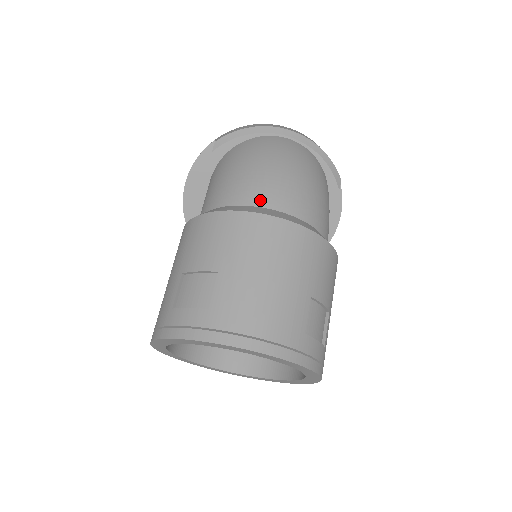
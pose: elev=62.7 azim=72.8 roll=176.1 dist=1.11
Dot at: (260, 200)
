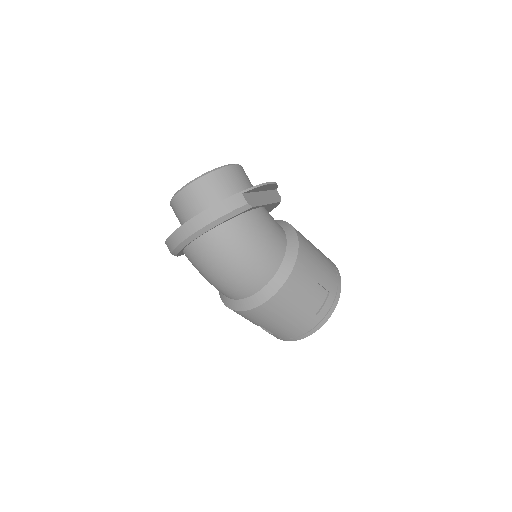
Dot at: (239, 296)
